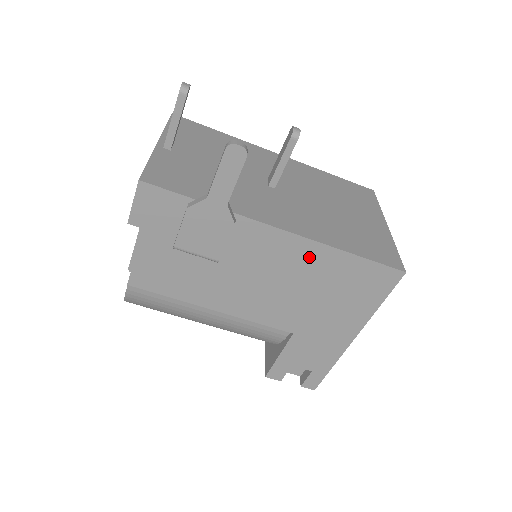
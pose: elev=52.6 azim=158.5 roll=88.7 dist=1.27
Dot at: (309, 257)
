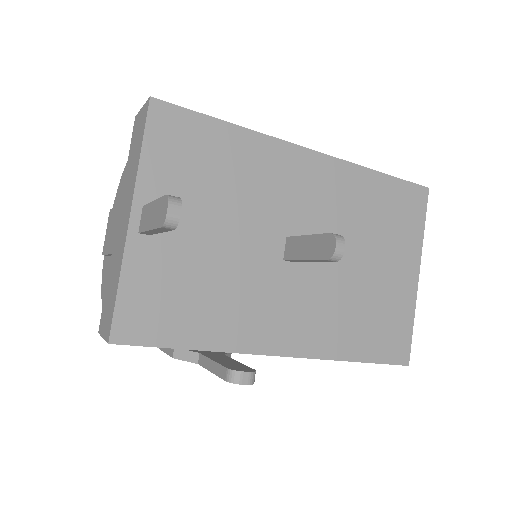
Dot at: occluded
